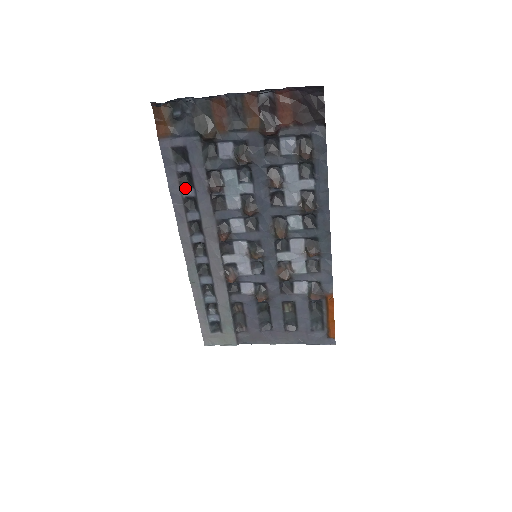
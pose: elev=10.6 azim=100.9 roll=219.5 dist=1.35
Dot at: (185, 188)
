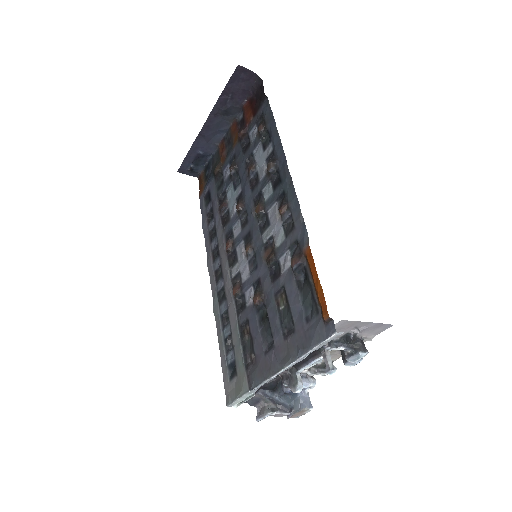
Dot at: (211, 223)
